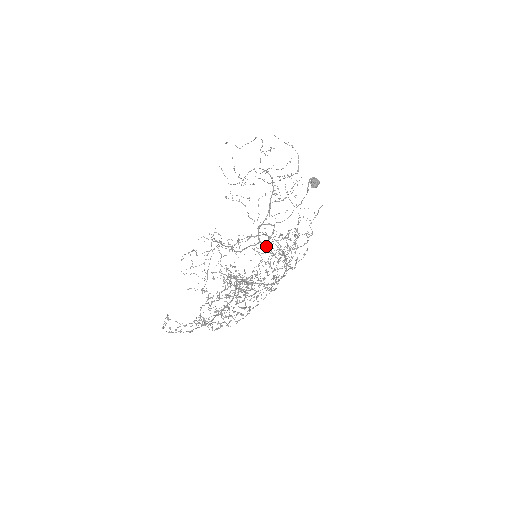
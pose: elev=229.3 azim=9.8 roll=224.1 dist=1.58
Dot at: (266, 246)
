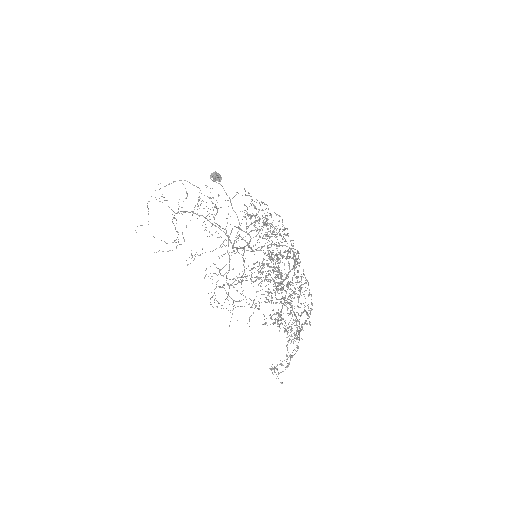
Dot at: (250, 240)
